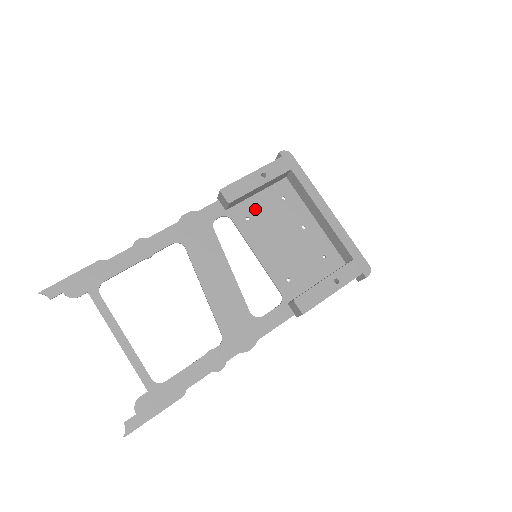
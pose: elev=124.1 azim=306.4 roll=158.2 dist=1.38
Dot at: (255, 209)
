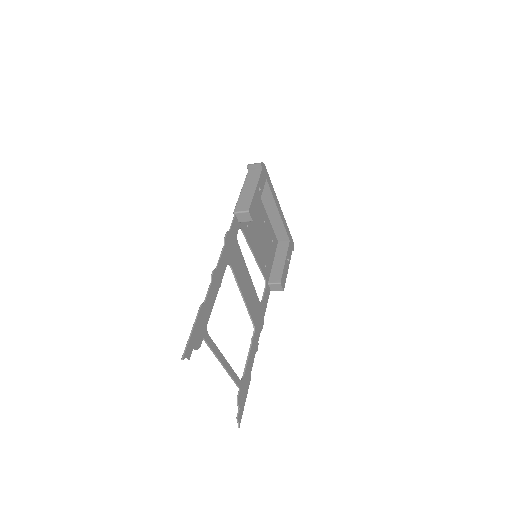
Dot at: occluded
